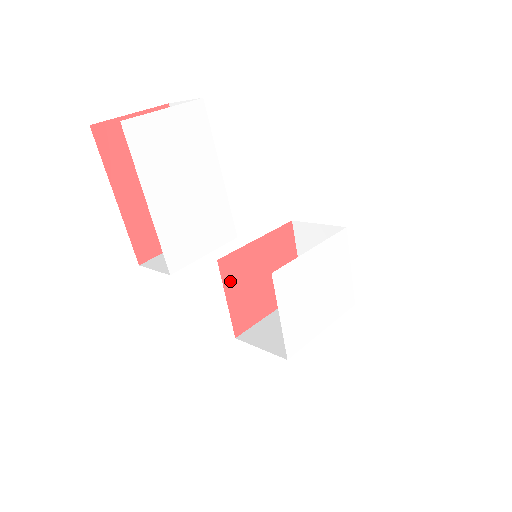
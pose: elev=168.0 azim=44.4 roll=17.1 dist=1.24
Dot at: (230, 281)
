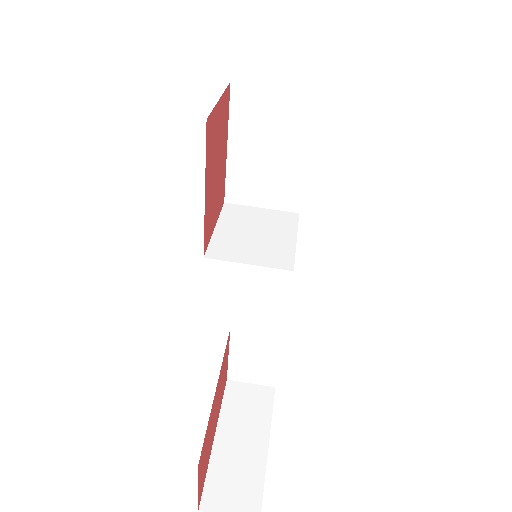
Dot at: (211, 229)
